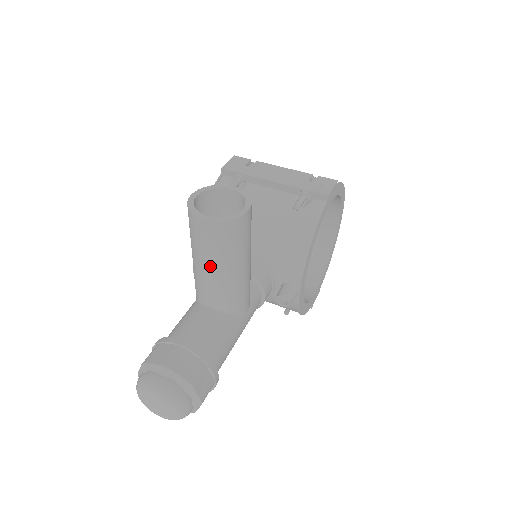
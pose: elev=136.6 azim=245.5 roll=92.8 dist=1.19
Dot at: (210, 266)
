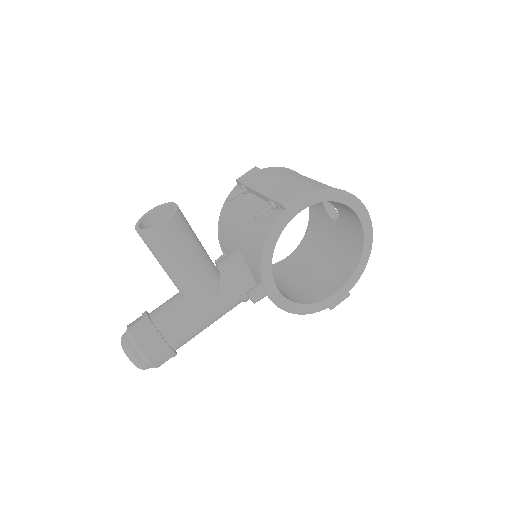
Dot at: (160, 264)
